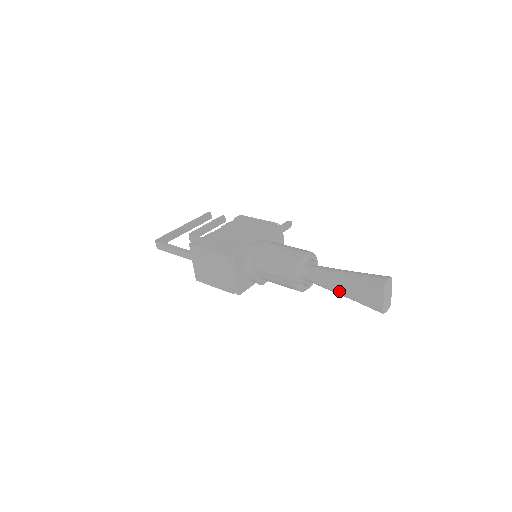
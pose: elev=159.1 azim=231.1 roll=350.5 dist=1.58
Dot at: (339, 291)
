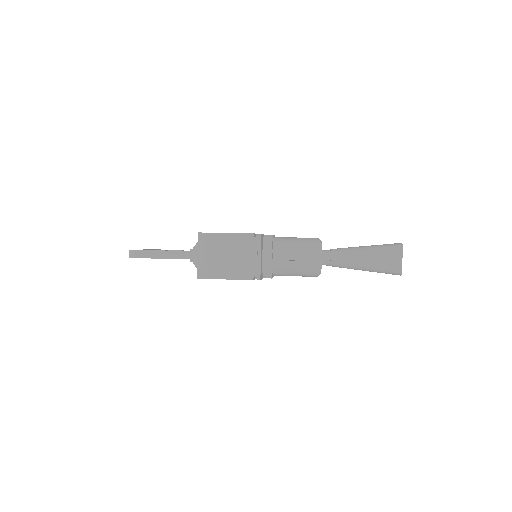
Dot at: (359, 263)
